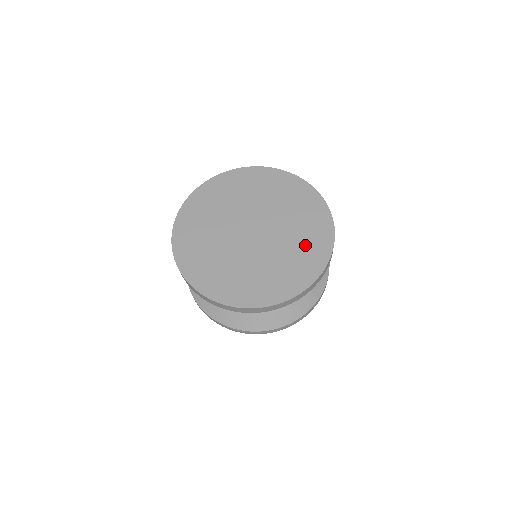
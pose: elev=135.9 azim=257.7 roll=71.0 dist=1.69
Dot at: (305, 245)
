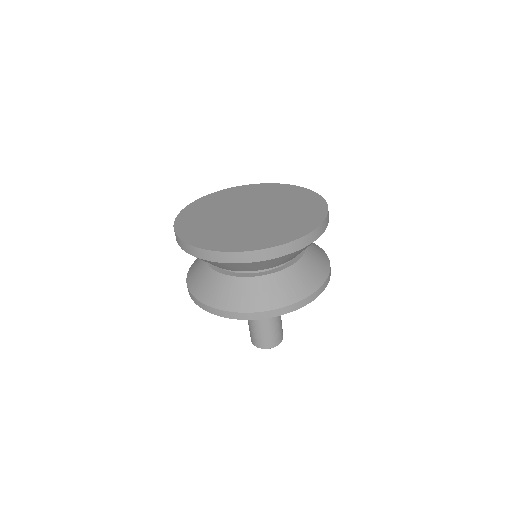
Dot at: (284, 228)
